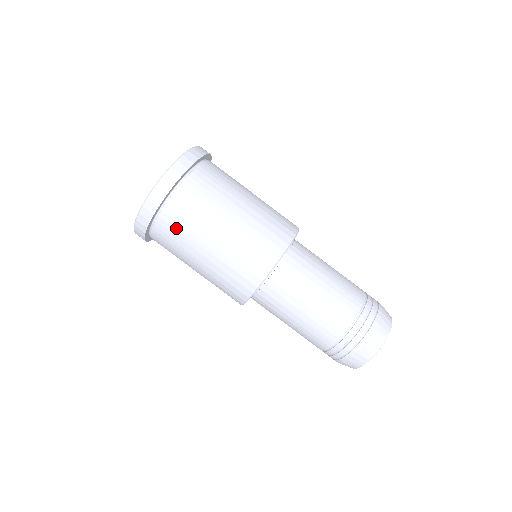
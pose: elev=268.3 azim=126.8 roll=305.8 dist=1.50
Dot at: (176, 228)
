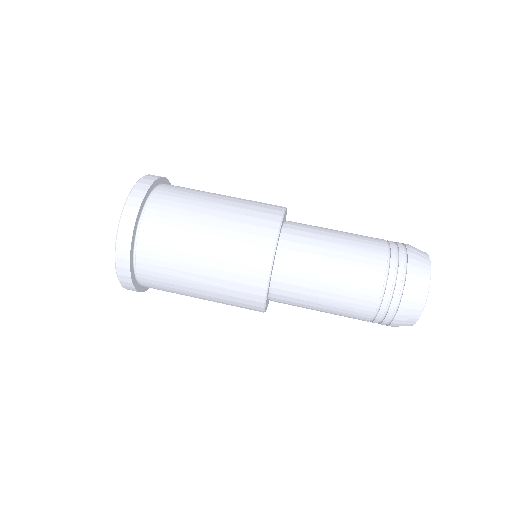
Dot at: (176, 196)
